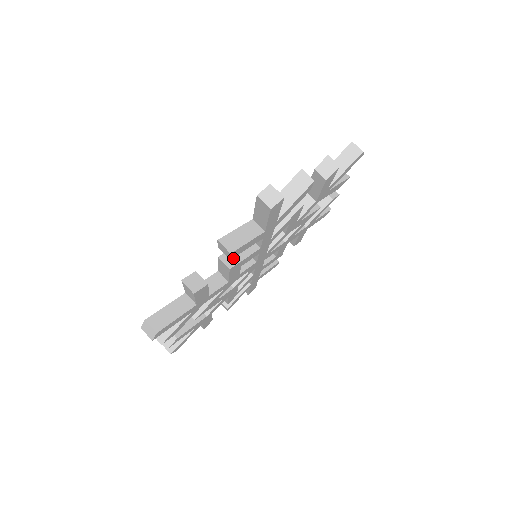
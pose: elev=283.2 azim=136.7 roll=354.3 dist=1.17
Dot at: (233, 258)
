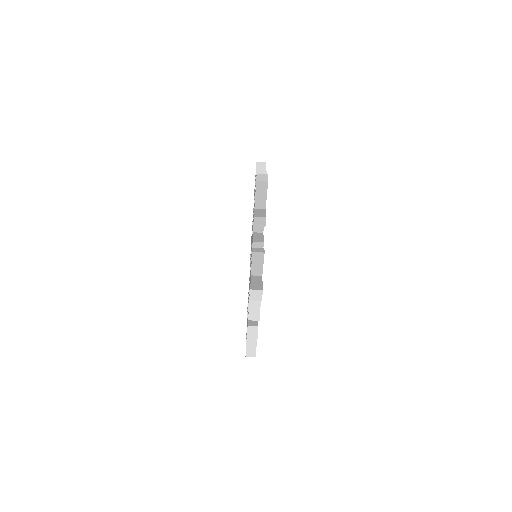
Dot at: occluded
